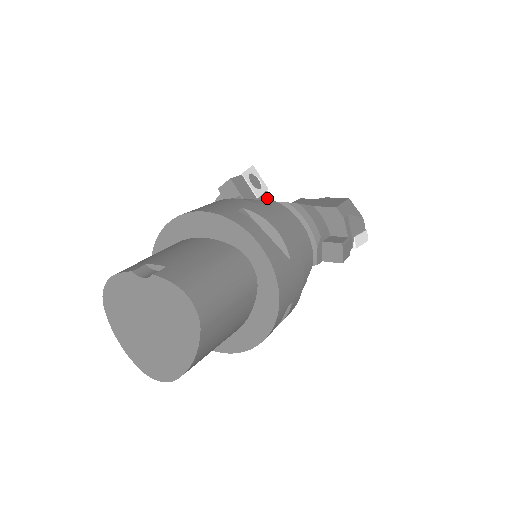
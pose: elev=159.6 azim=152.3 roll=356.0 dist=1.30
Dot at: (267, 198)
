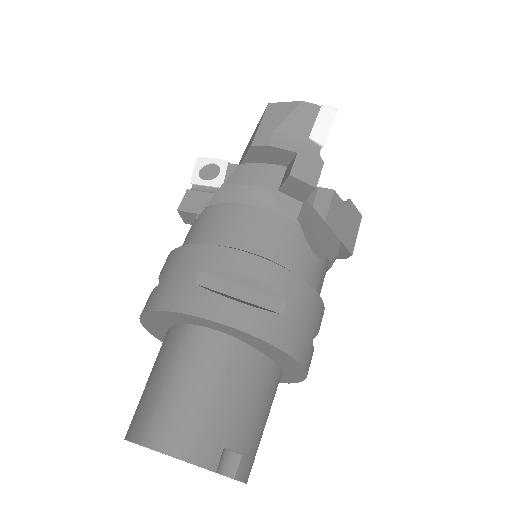
Dot at: occluded
